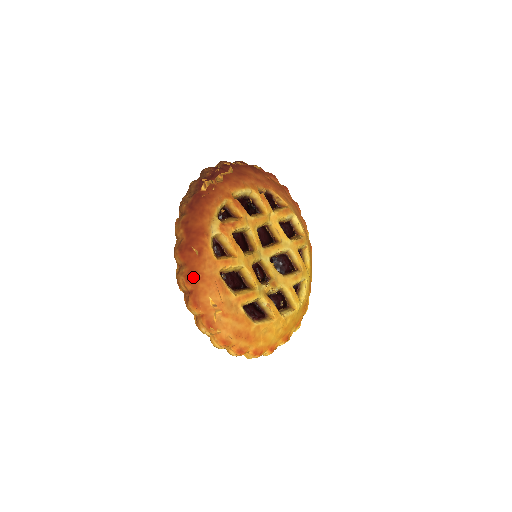
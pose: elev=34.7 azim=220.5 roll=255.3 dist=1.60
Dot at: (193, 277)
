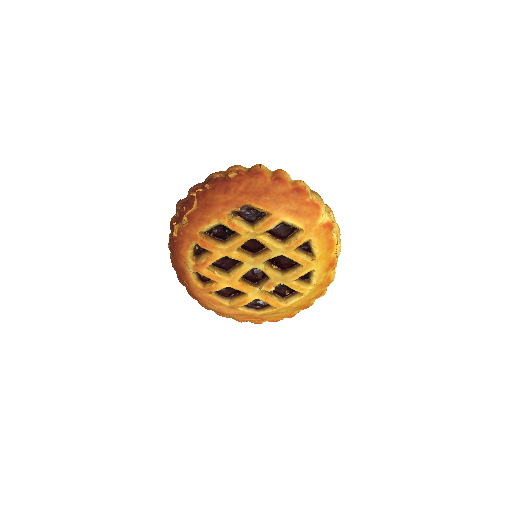
Dot at: (193, 296)
